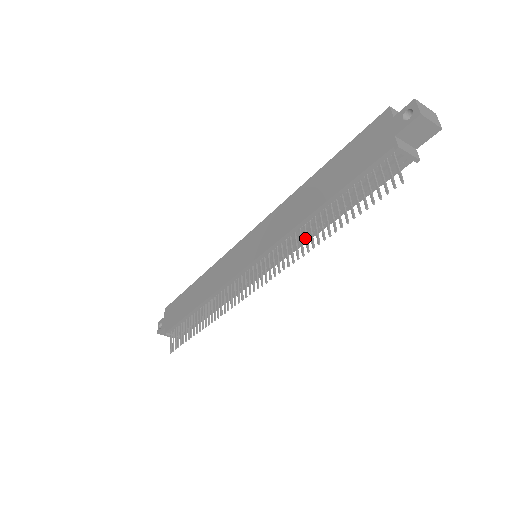
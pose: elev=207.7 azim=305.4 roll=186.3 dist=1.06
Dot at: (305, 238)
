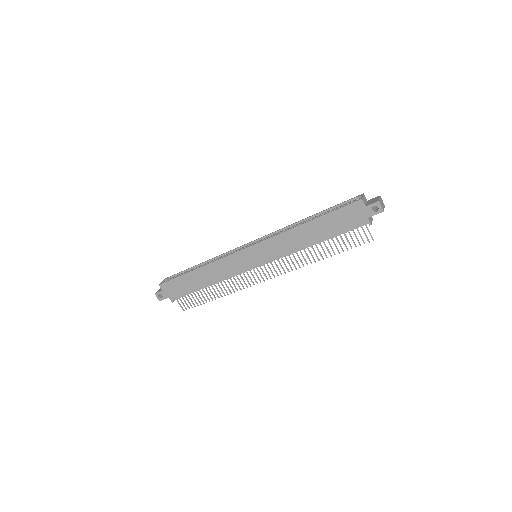
Dot at: (307, 256)
